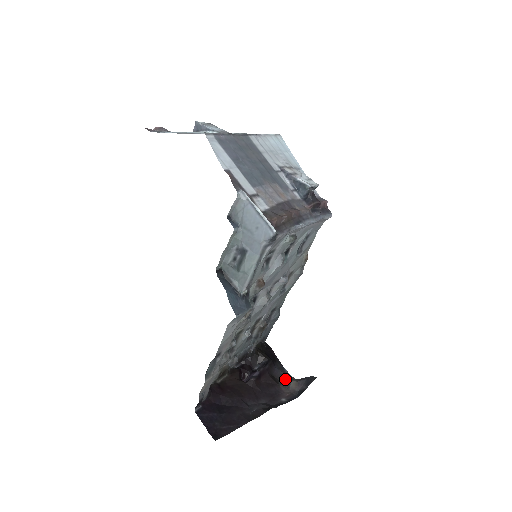
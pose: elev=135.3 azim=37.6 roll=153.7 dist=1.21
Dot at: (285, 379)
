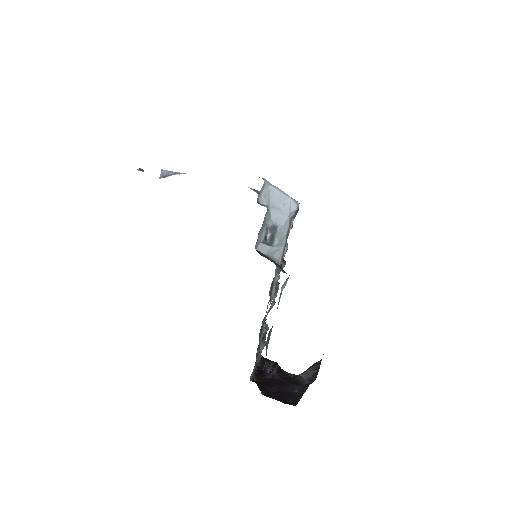
Dot at: (294, 375)
